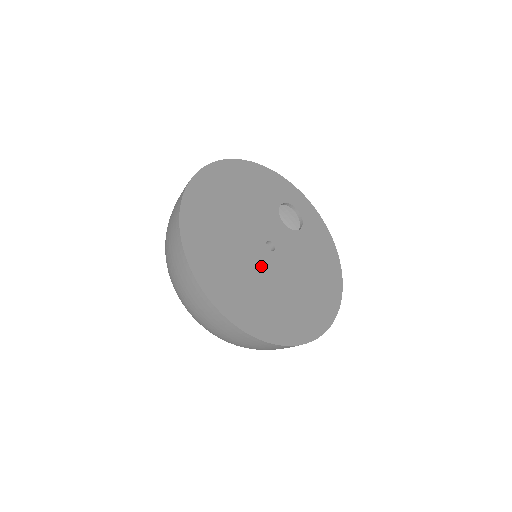
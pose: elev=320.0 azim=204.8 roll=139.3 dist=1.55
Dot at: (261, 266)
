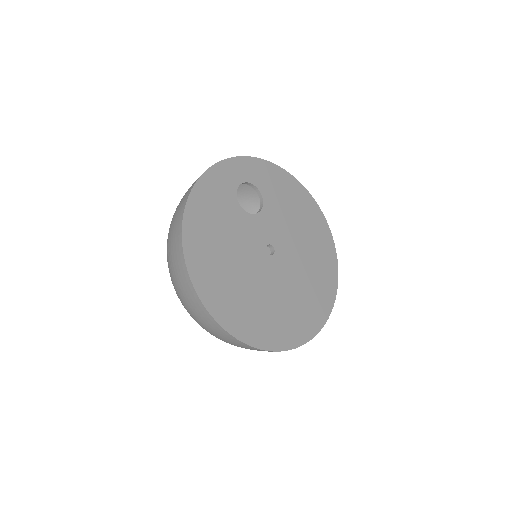
Dot at: (283, 275)
